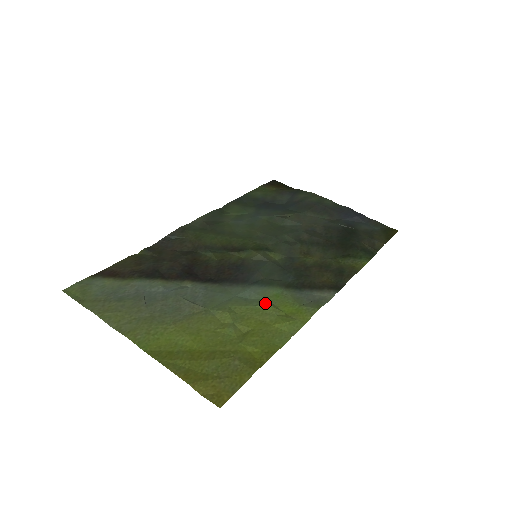
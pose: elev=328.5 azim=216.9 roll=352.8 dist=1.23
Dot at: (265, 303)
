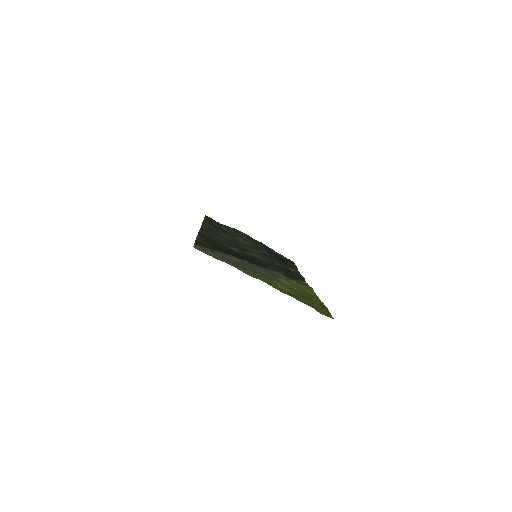
Dot at: (291, 280)
